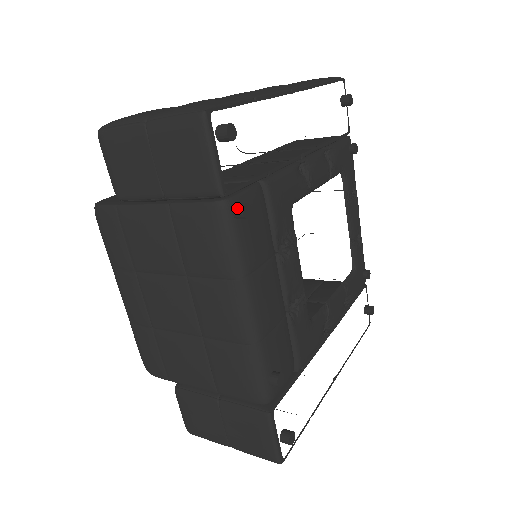
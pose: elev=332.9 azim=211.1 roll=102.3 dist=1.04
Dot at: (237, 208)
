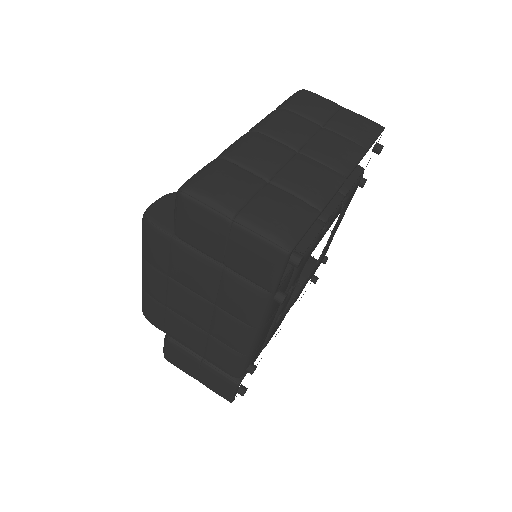
Dot at: (279, 298)
